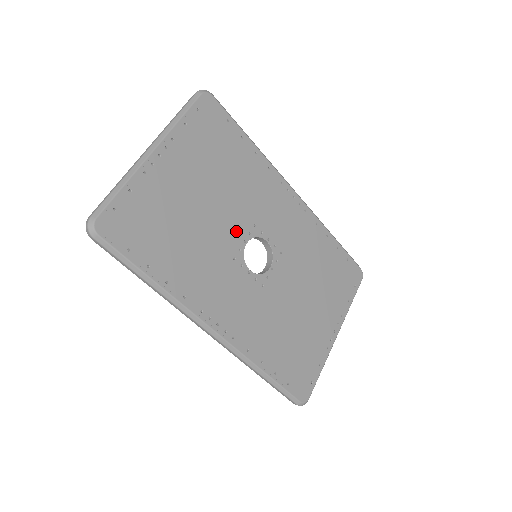
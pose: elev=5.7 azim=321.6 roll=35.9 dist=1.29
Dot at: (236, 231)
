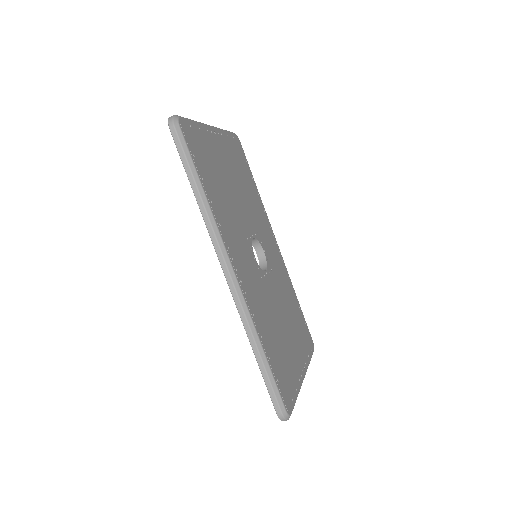
Dot at: (248, 223)
